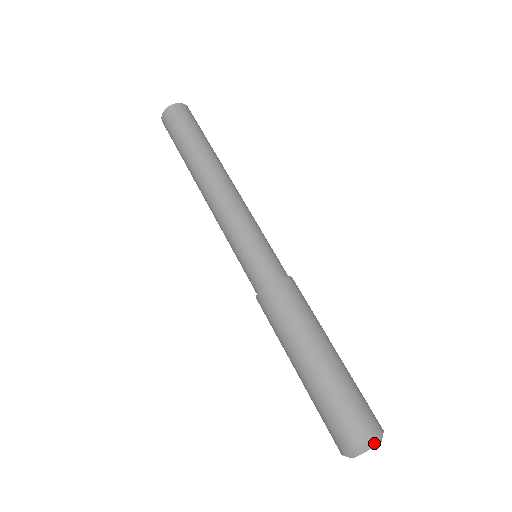
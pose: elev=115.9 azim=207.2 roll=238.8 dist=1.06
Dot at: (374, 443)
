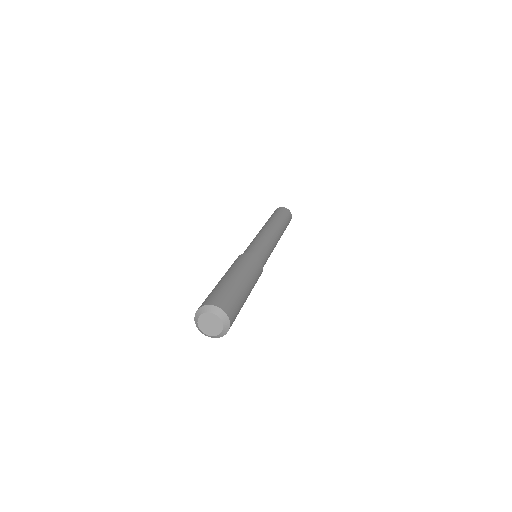
Dot at: (205, 310)
